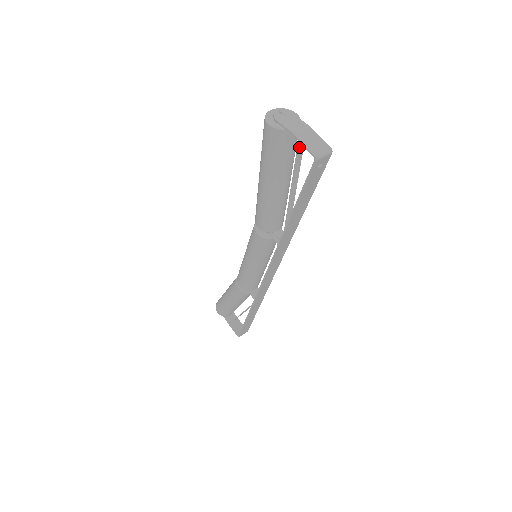
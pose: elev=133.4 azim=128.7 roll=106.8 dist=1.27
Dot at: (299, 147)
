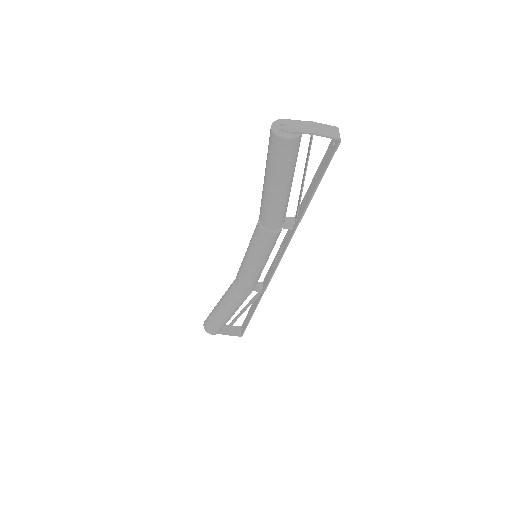
Dot at: (311, 141)
